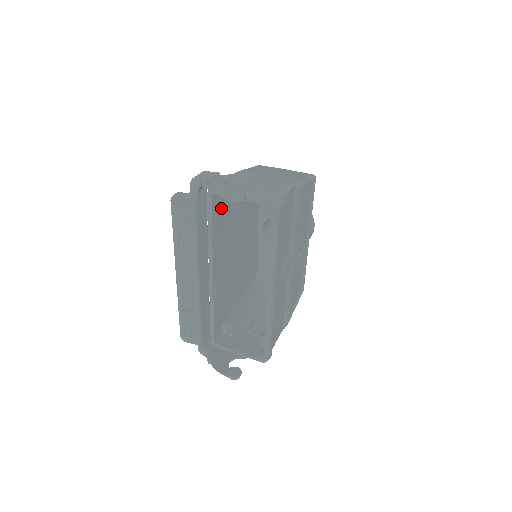
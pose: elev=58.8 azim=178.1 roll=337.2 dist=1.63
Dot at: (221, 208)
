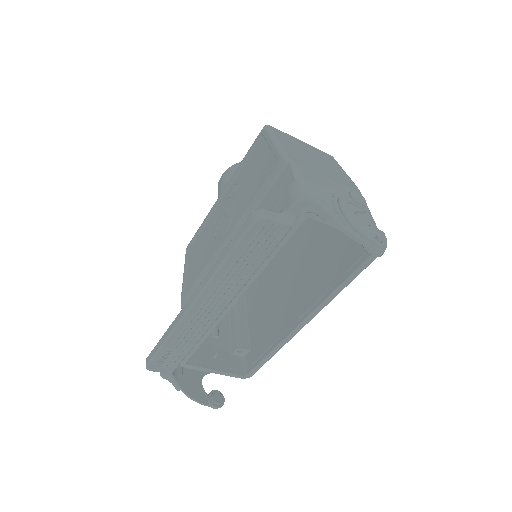
Dot at: occluded
